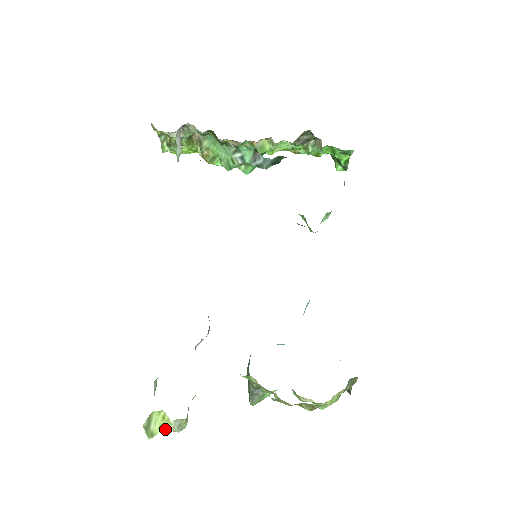
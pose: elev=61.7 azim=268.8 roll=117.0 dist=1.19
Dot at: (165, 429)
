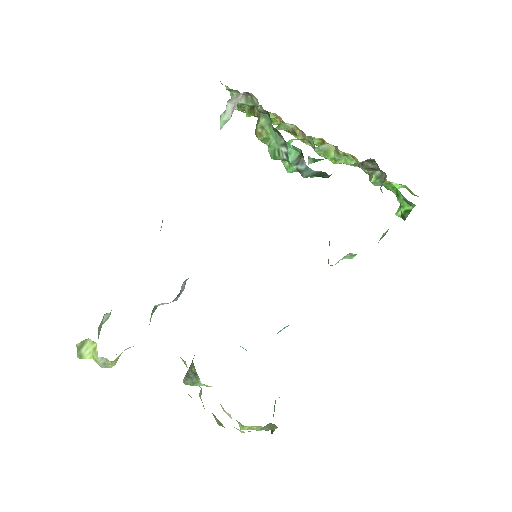
Dot at: (93, 358)
